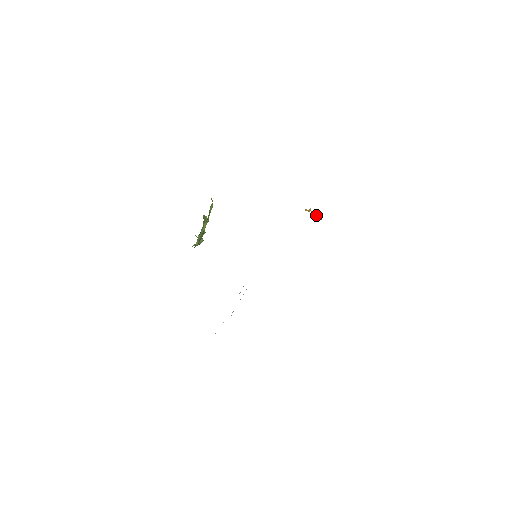
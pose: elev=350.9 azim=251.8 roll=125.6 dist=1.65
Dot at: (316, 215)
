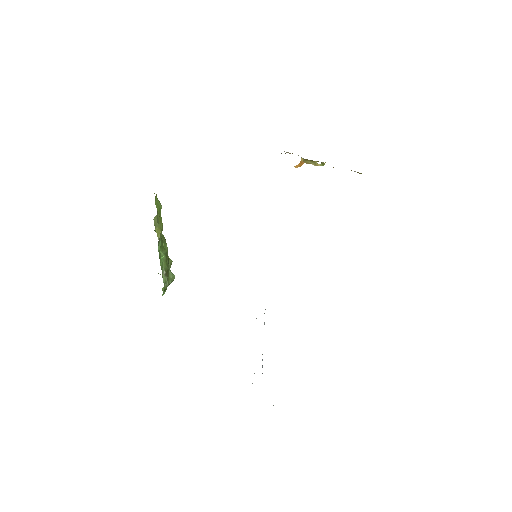
Dot at: (314, 163)
